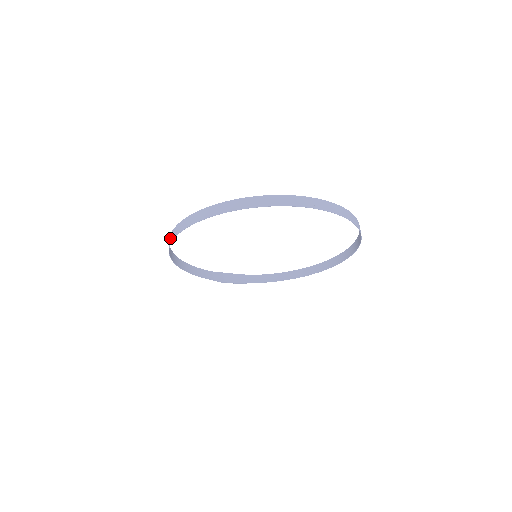
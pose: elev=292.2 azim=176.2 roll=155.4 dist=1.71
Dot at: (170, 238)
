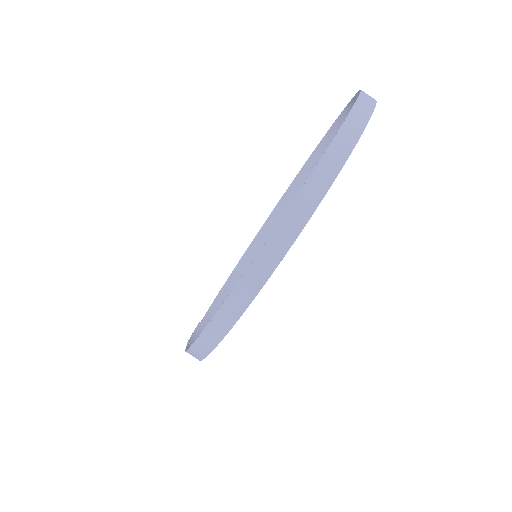
Dot at: (254, 276)
